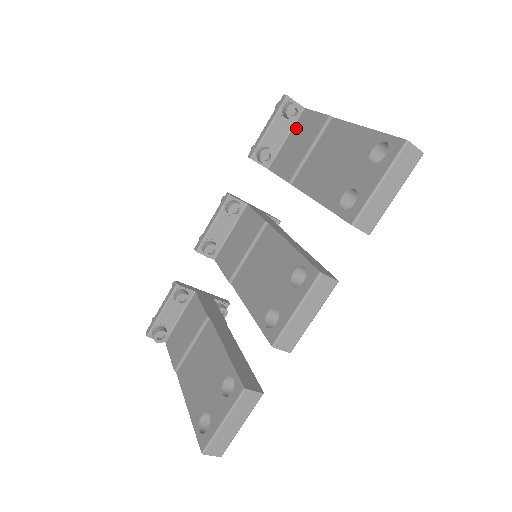
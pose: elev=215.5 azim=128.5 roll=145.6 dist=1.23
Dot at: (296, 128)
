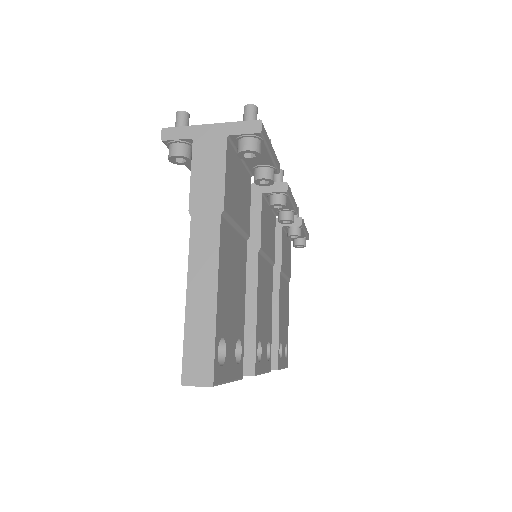
Dot at: occluded
